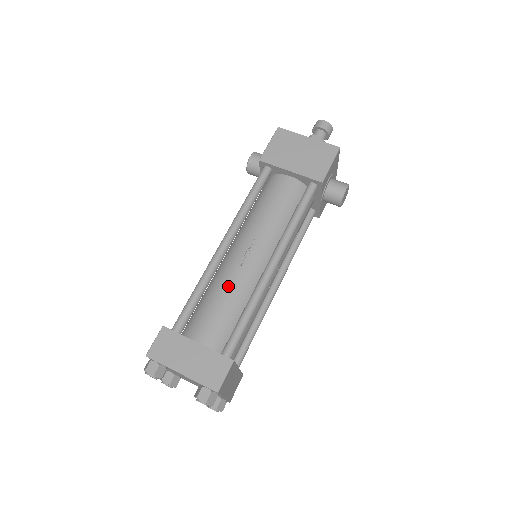
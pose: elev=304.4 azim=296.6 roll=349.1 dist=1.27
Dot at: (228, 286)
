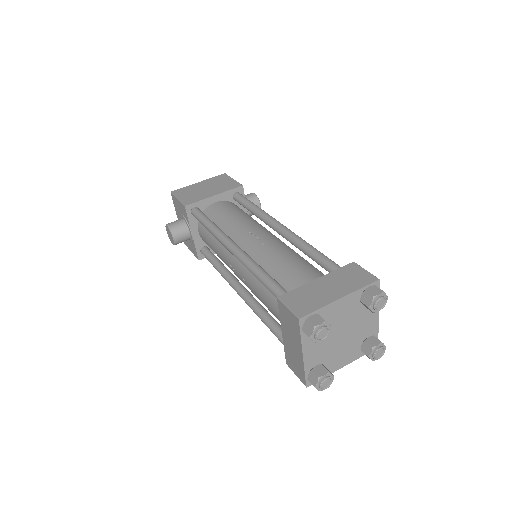
Dot at: (275, 255)
